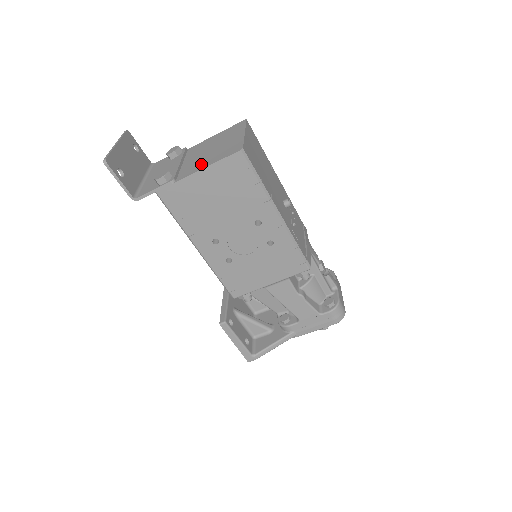
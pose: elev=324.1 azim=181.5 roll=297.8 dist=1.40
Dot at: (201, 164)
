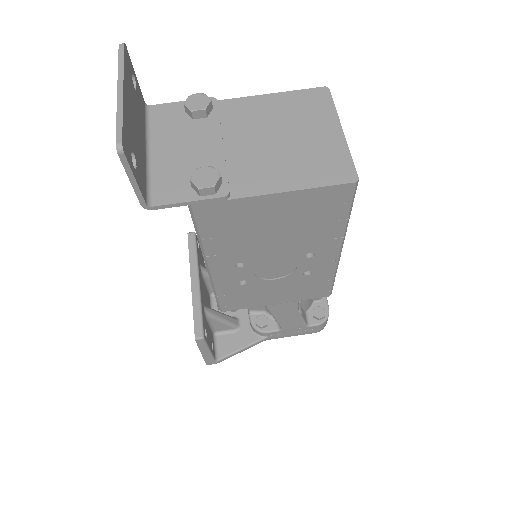
Dot at: (275, 174)
